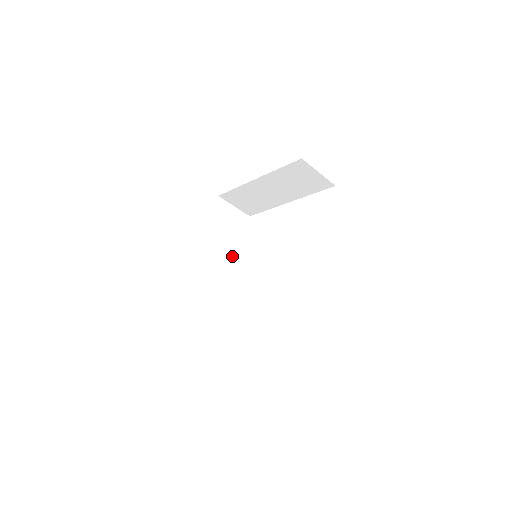
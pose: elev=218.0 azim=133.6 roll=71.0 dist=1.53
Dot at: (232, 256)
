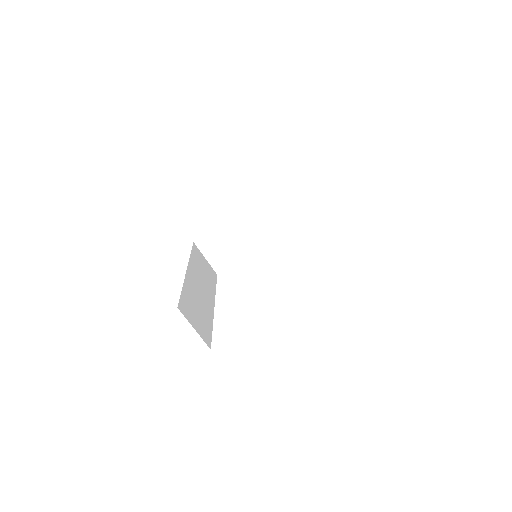
Dot at: (210, 291)
